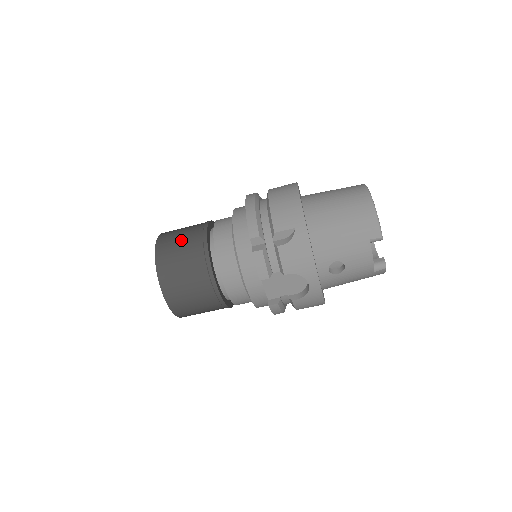
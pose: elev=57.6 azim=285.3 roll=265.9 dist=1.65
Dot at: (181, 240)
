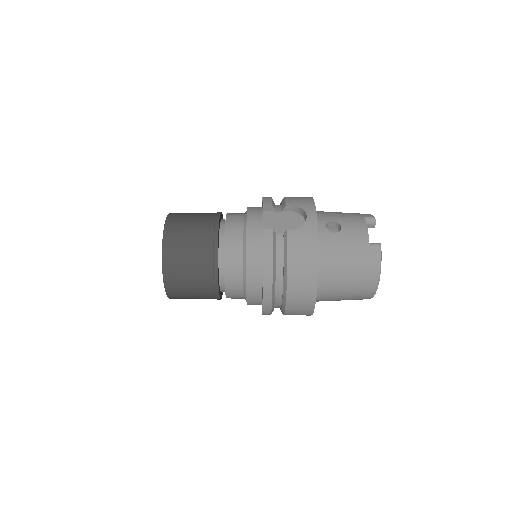
Dot at: occluded
